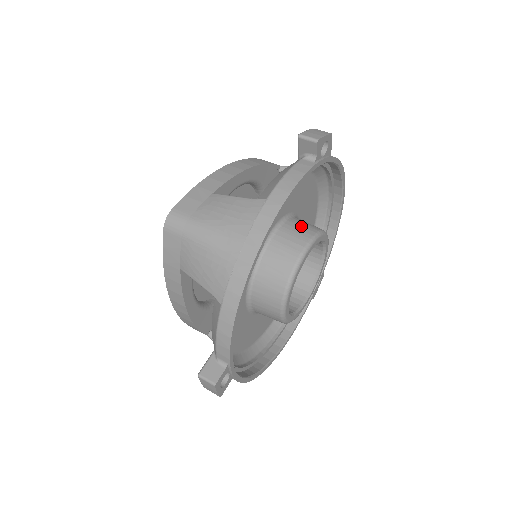
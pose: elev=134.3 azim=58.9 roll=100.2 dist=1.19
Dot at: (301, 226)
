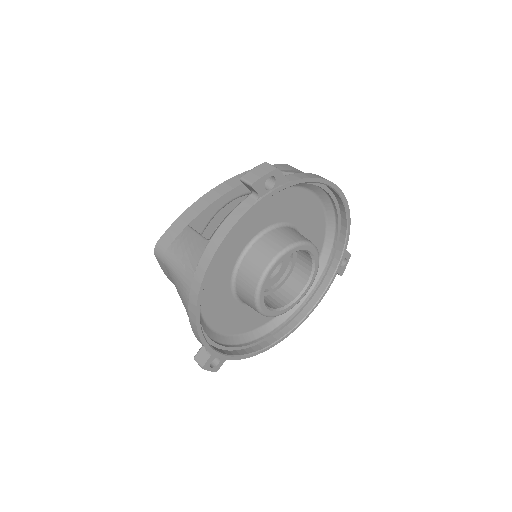
Dot at: (273, 241)
